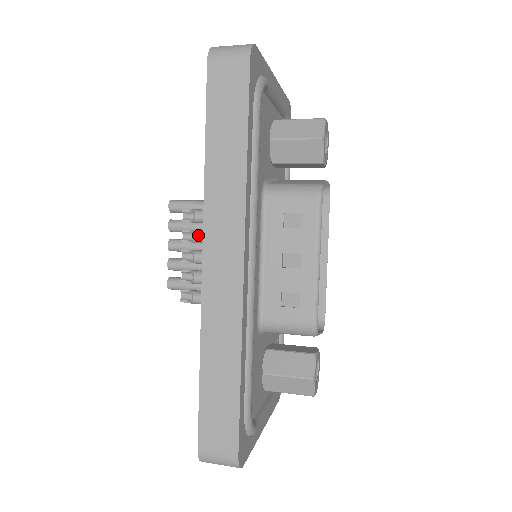
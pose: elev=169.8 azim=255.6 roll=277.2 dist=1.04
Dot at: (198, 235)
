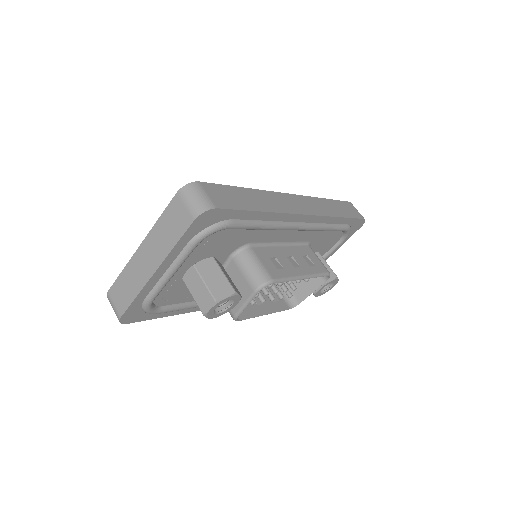
Dot at: occluded
